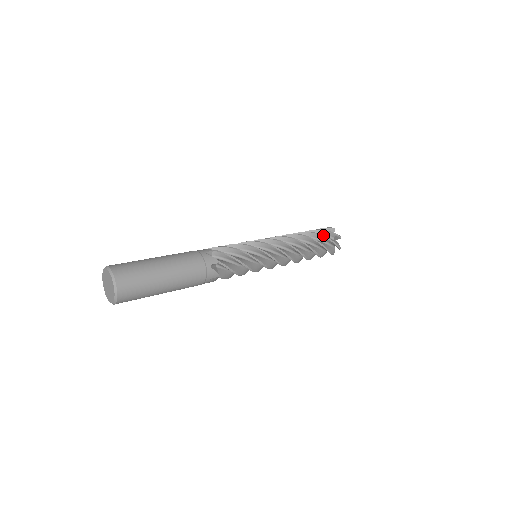
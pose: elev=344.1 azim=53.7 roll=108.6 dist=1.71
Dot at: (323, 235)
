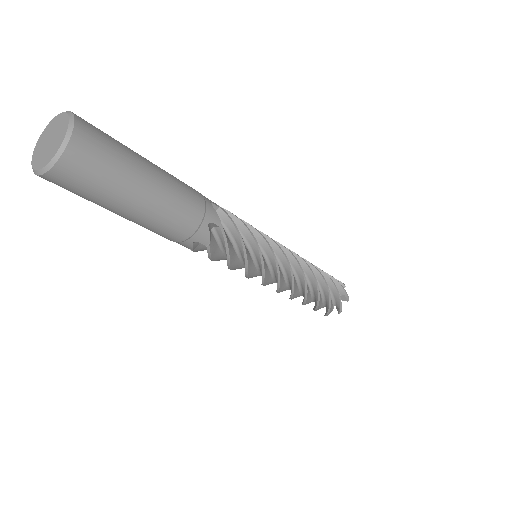
Dot at: occluded
